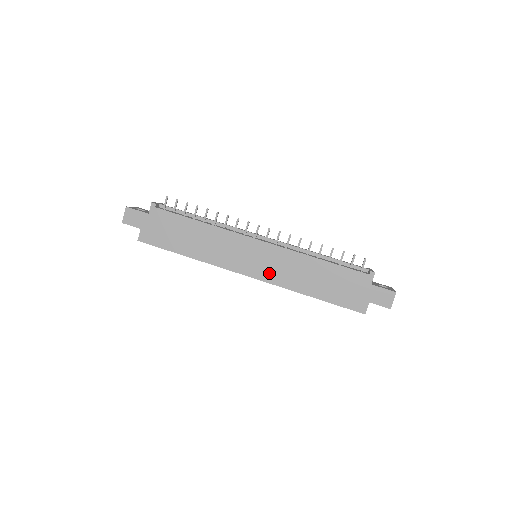
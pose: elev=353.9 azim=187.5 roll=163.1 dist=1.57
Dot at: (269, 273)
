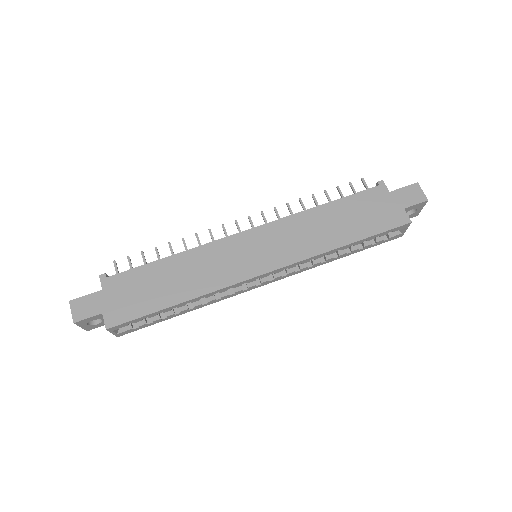
Dot at: (284, 254)
